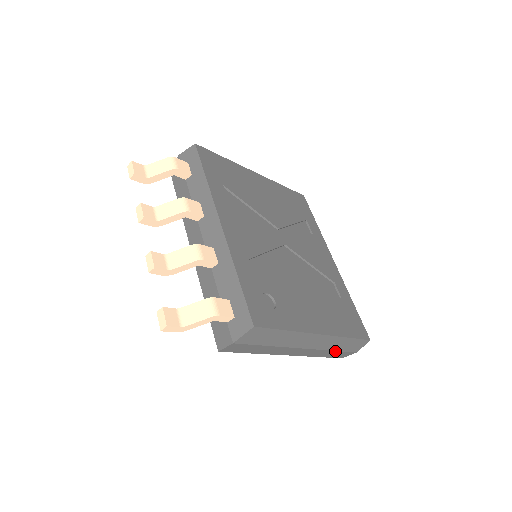
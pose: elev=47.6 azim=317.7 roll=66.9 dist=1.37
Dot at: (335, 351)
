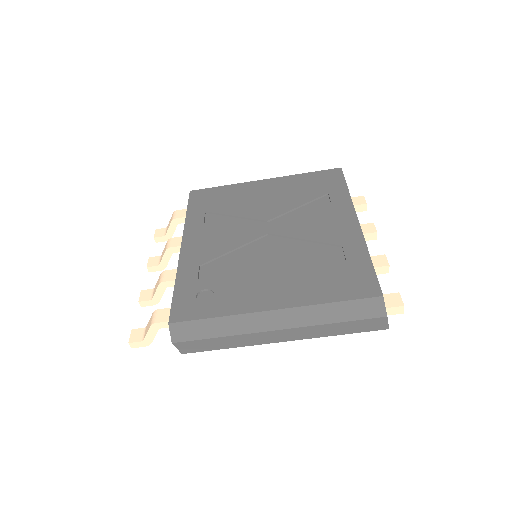
Dot at: (340, 323)
